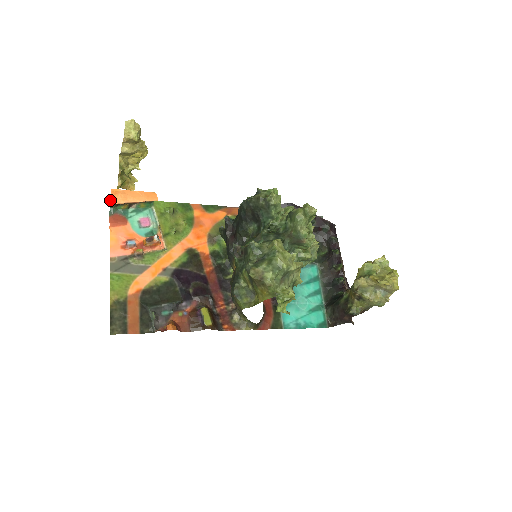
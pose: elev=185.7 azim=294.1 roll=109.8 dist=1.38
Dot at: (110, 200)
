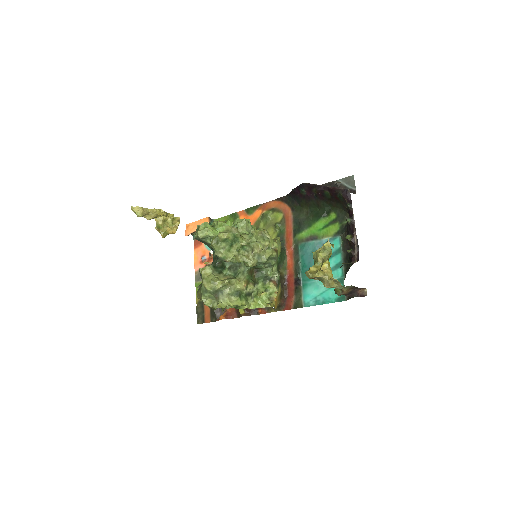
Dot at: occluded
